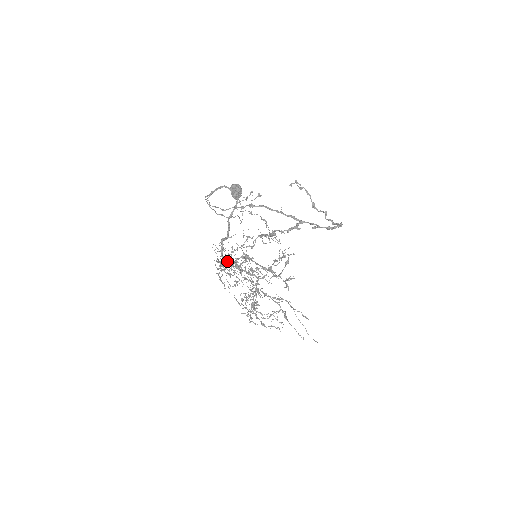
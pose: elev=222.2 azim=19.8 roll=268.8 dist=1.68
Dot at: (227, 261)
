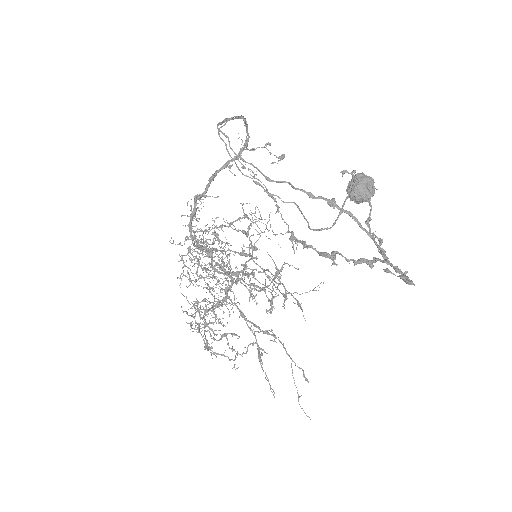
Dot at: occluded
